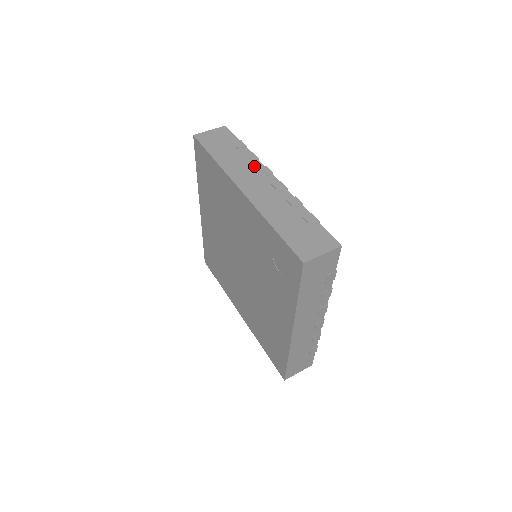
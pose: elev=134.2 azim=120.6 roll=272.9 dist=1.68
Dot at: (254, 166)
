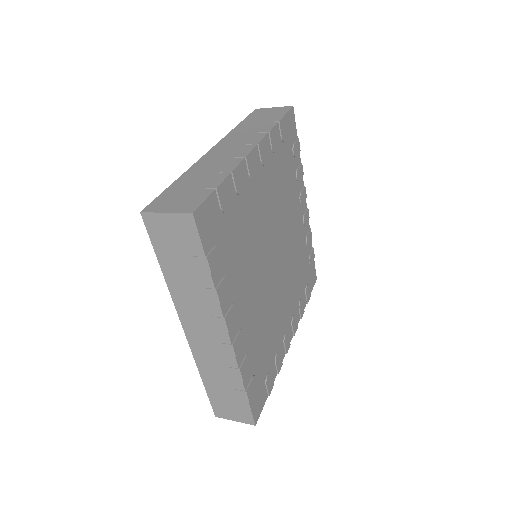
Dot at: (255, 136)
